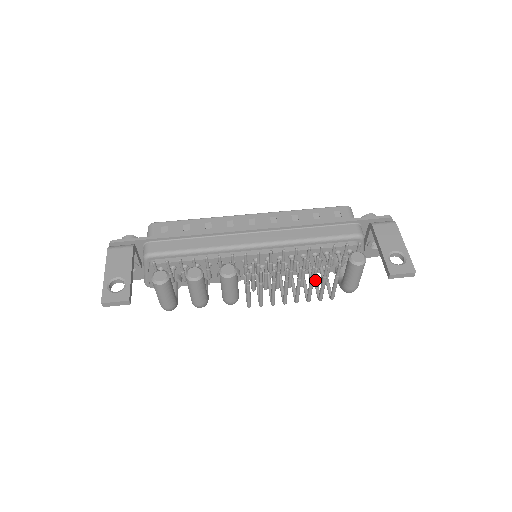
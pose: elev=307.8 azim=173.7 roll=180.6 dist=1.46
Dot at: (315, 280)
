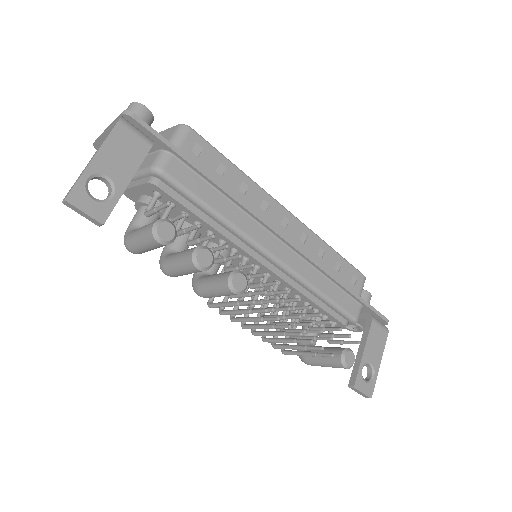
Dot at: occluded
